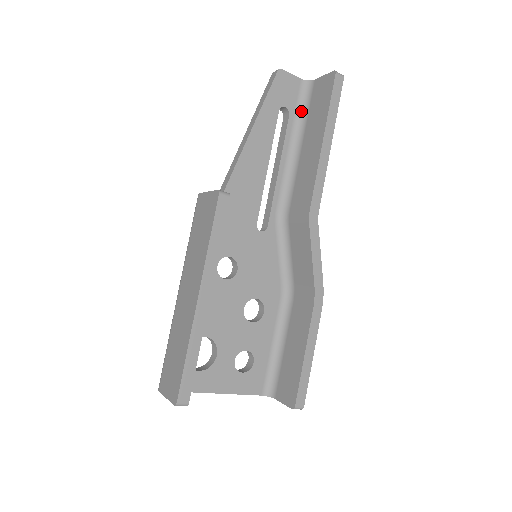
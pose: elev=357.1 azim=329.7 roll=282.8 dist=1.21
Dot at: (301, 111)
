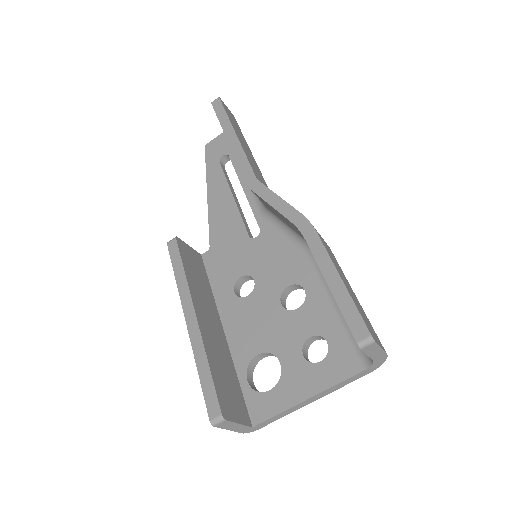
Dot at: occluded
